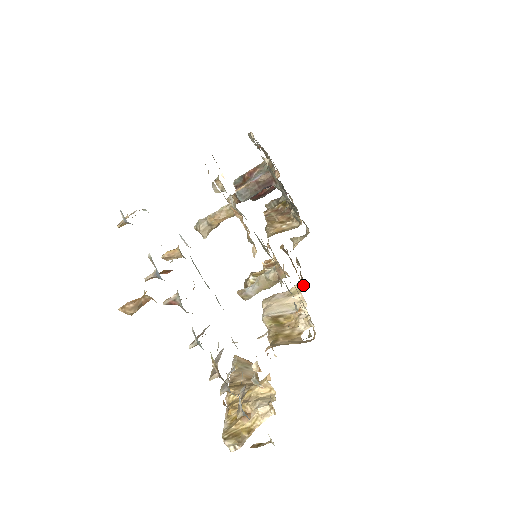
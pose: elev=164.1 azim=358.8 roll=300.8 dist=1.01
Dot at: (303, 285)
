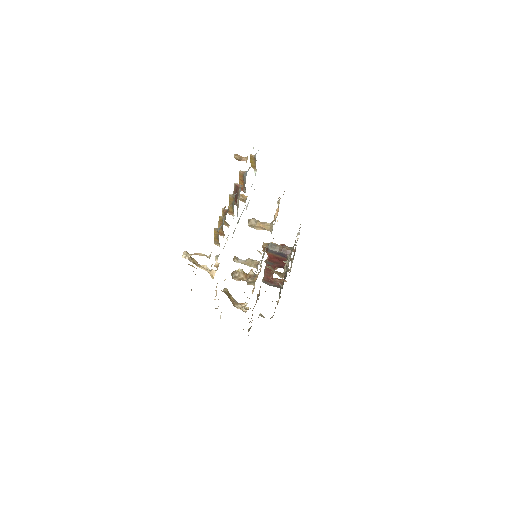
Dot at: occluded
